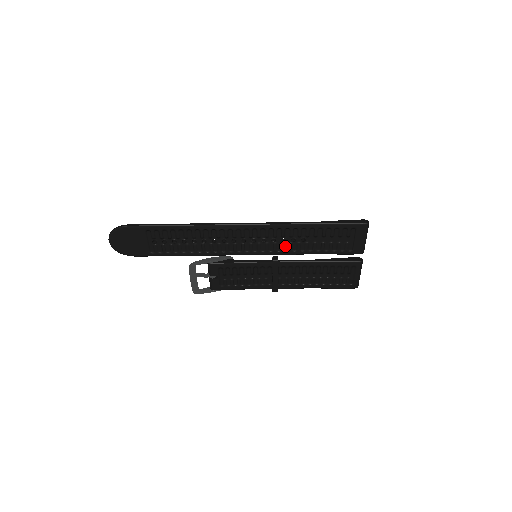
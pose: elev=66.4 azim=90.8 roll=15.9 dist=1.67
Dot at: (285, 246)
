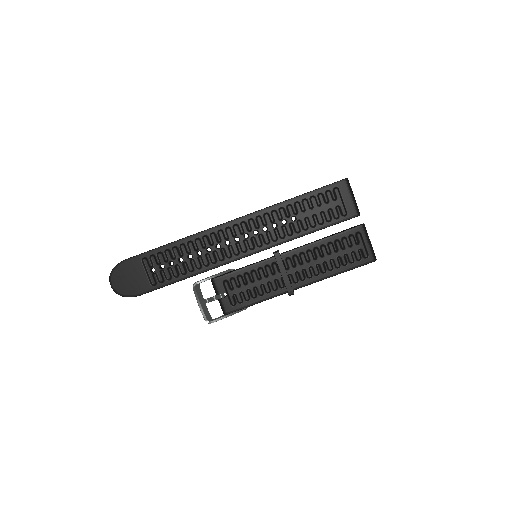
Dot at: (279, 233)
